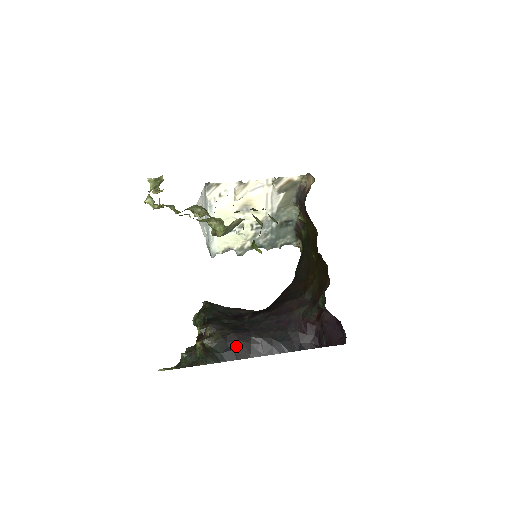
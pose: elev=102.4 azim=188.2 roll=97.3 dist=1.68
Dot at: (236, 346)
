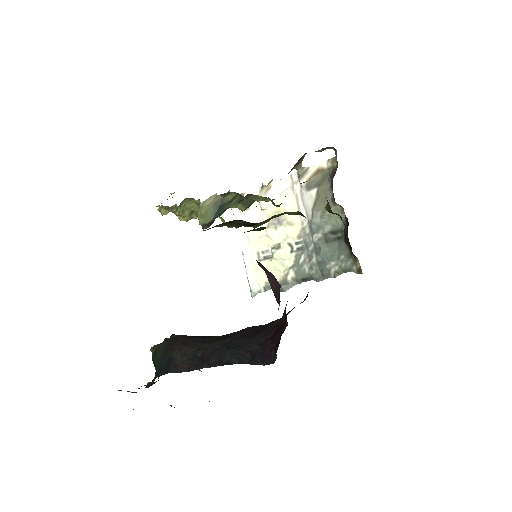
Dot at: (176, 352)
